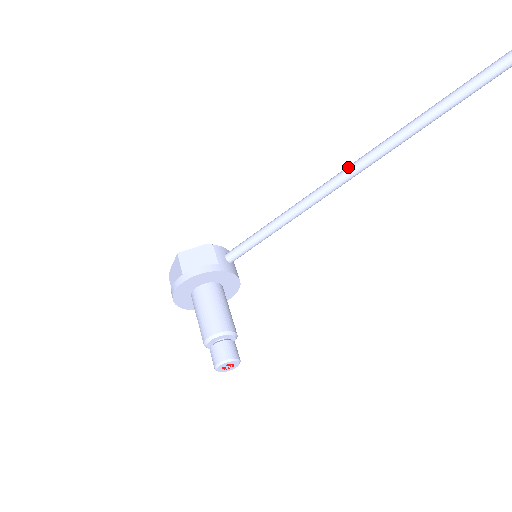
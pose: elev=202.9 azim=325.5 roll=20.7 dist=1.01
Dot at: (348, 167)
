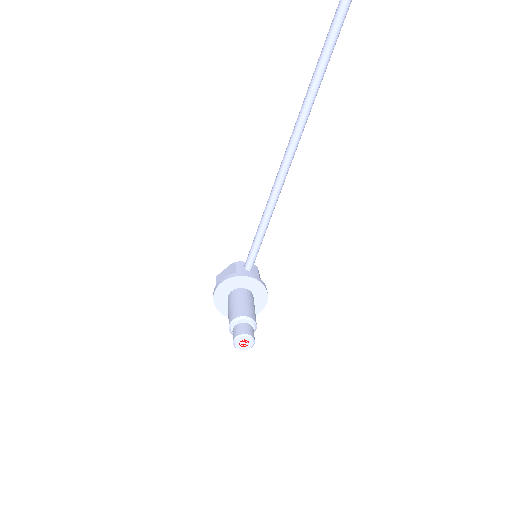
Dot at: (282, 160)
